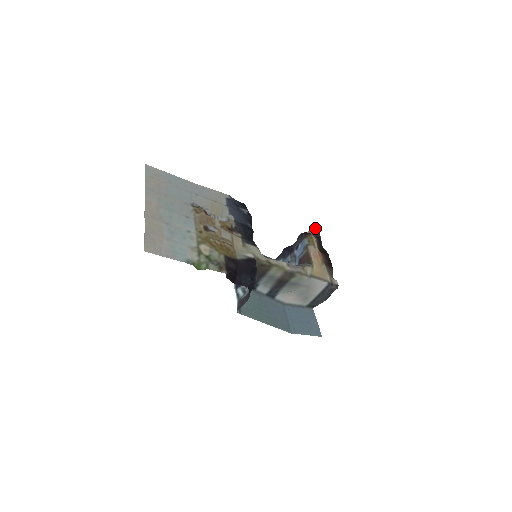
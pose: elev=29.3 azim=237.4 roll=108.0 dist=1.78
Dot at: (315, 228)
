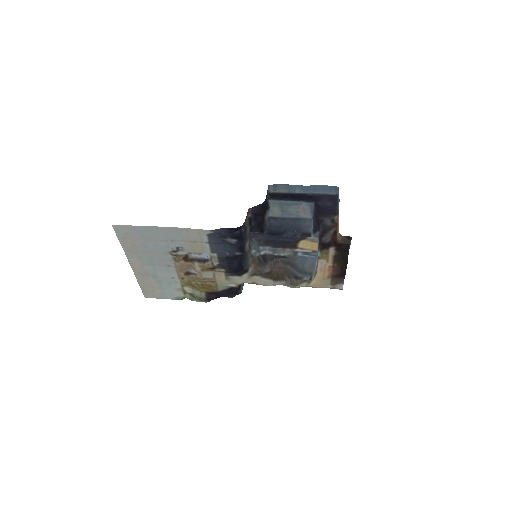
Dot at: (345, 236)
